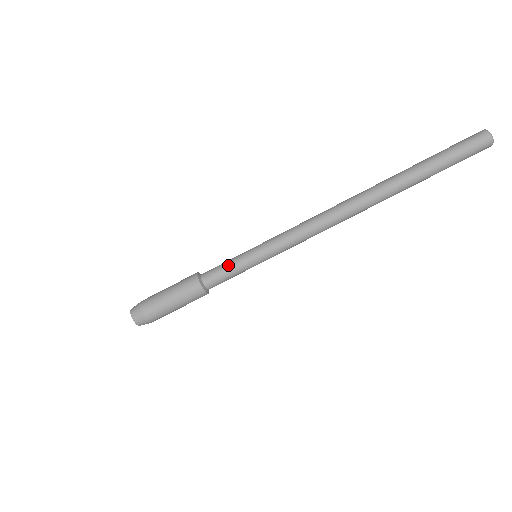
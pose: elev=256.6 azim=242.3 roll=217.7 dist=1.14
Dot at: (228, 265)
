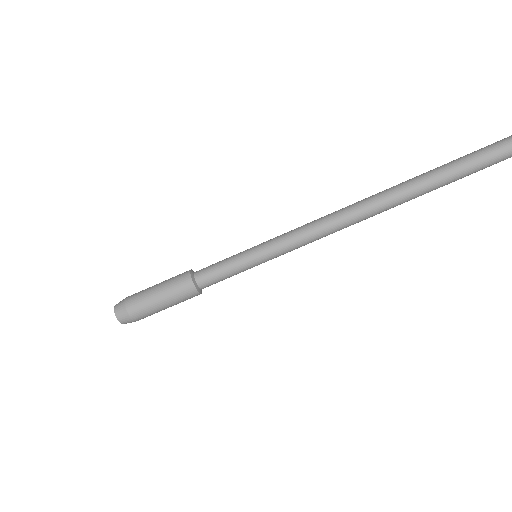
Dot at: (224, 260)
